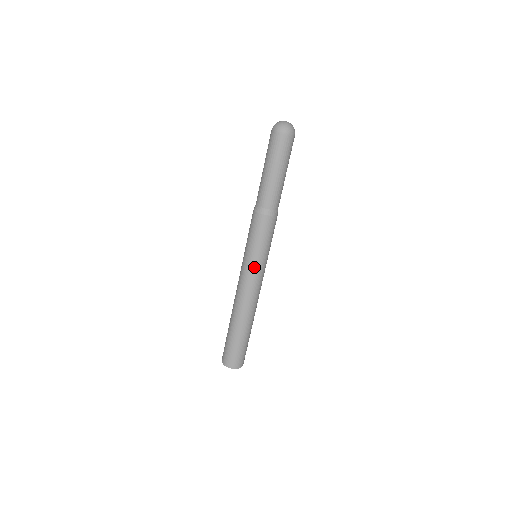
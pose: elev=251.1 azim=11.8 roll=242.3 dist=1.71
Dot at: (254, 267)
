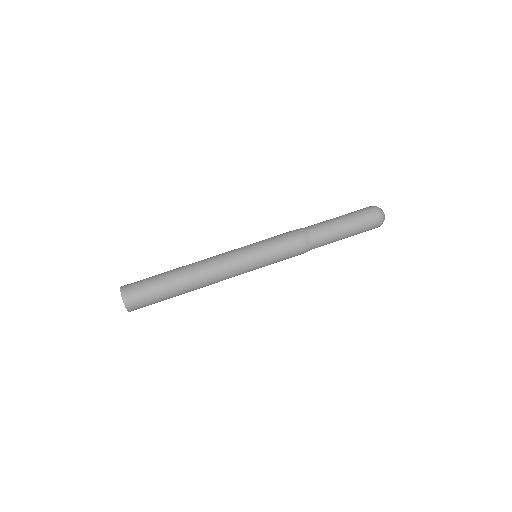
Dot at: (251, 262)
